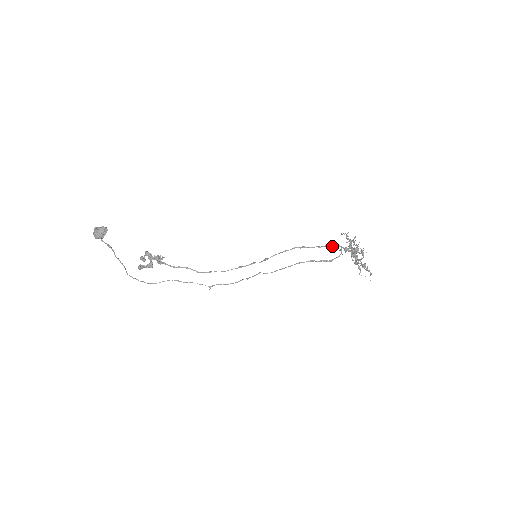
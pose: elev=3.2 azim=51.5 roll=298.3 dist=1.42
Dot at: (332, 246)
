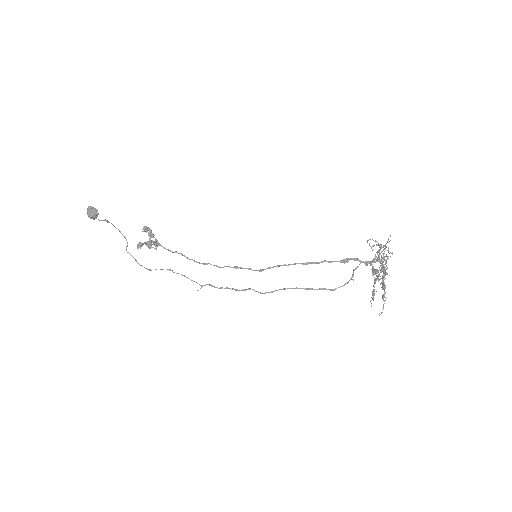
Dot at: occluded
